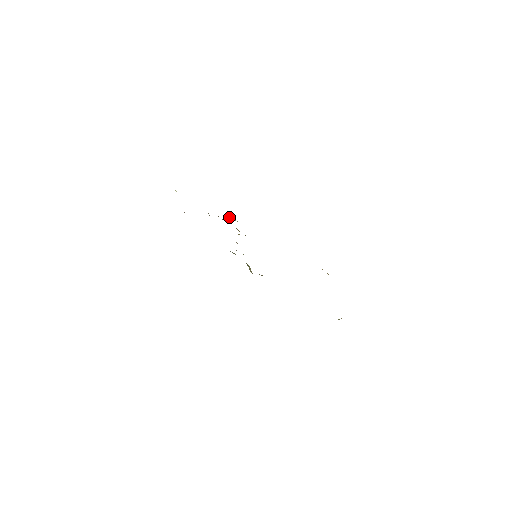
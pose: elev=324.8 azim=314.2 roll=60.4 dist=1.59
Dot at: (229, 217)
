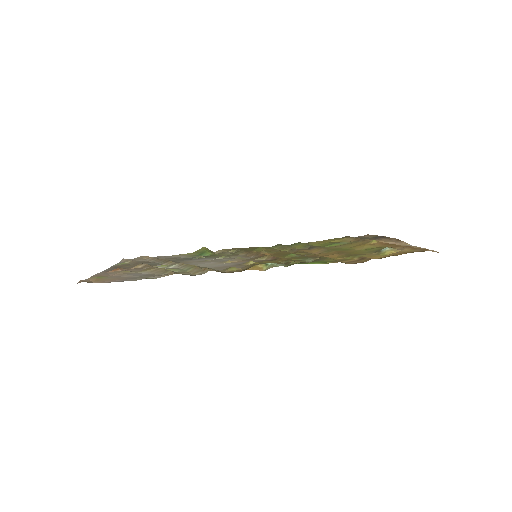
Dot at: (256, 267)
